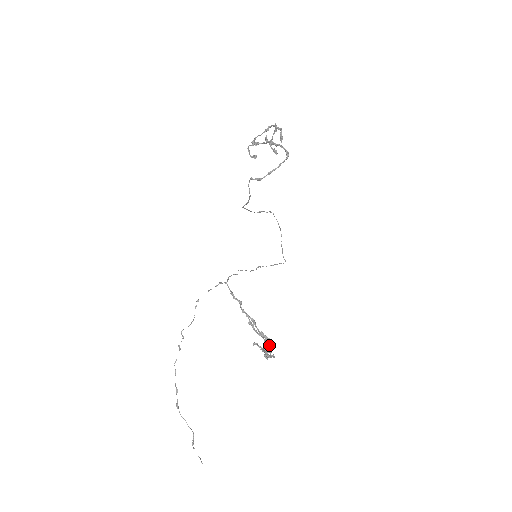
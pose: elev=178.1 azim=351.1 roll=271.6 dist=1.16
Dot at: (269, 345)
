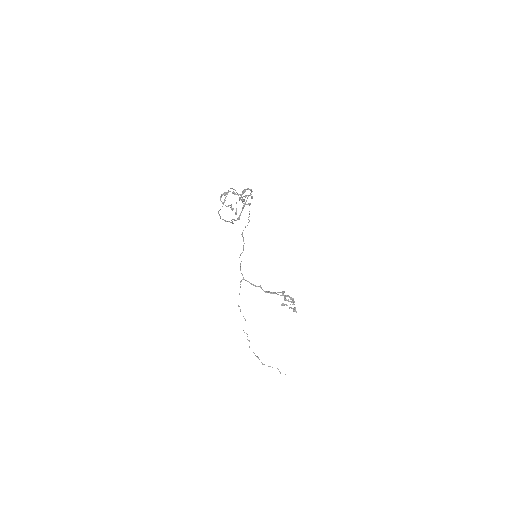
Dot at: (284, 292)
